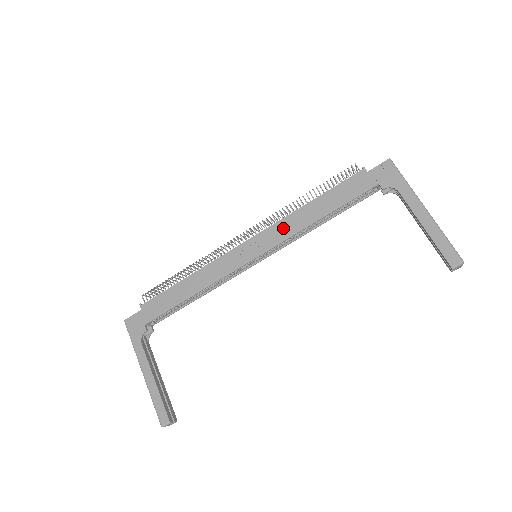
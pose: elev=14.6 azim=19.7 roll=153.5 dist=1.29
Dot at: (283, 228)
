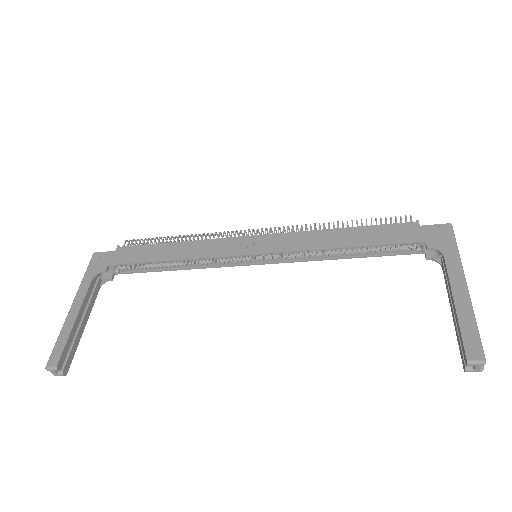
Dot at: (299, 239)
